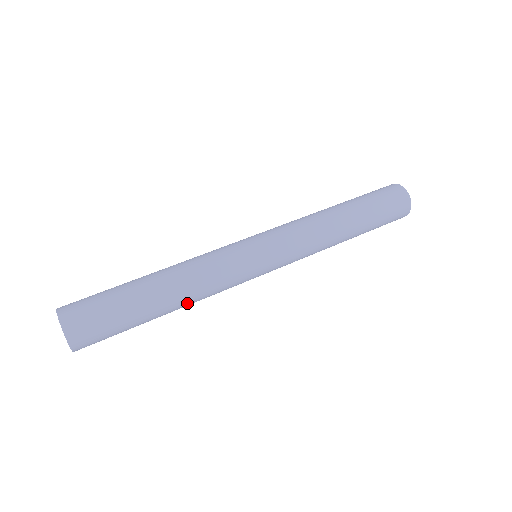
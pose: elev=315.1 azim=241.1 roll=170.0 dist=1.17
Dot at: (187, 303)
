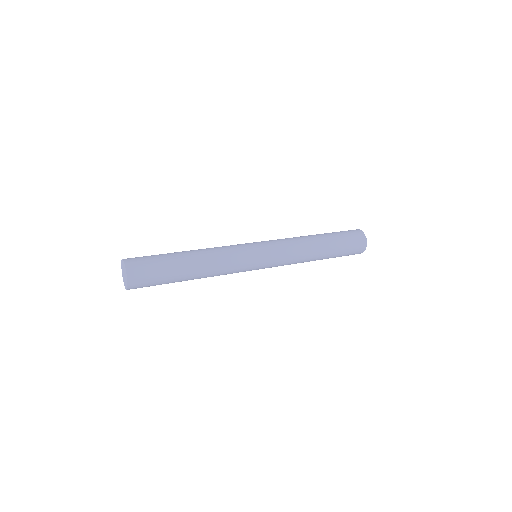
Dot at: (207, 268)
